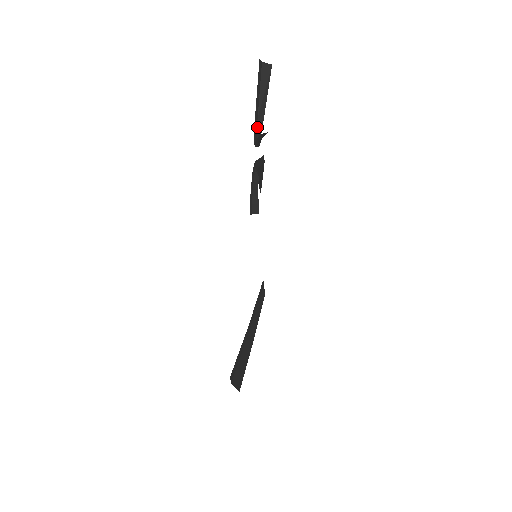
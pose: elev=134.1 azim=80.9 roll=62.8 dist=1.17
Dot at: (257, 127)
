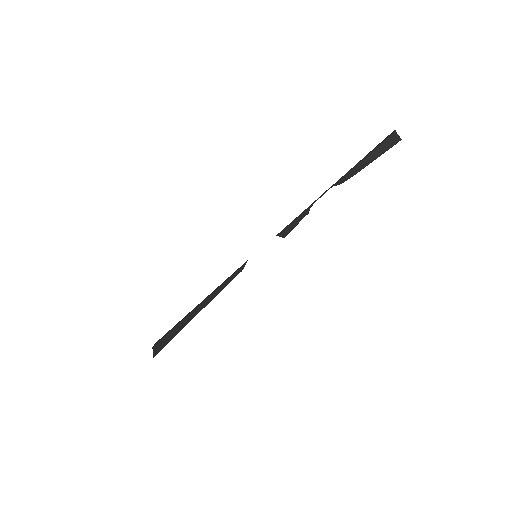
Dot at: (342, 178)
